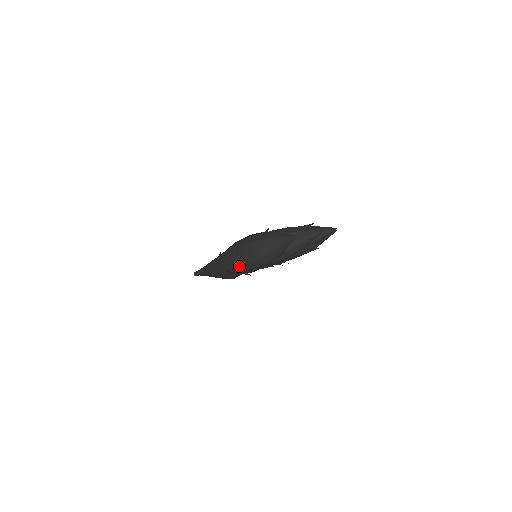
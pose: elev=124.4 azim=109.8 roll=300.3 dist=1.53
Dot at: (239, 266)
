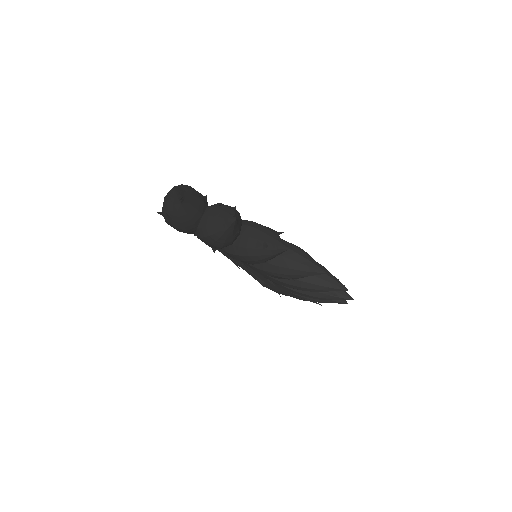
Dot at: (162, 213)
